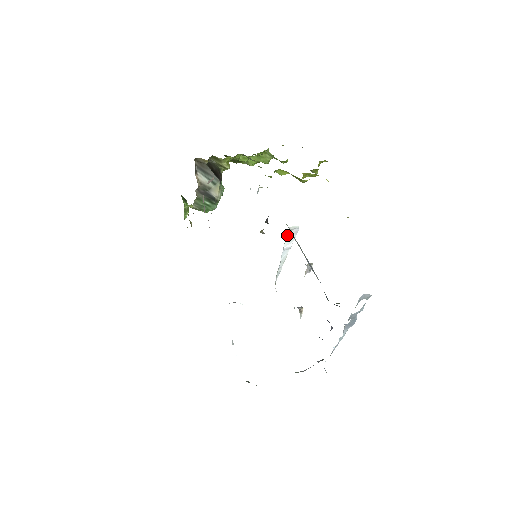
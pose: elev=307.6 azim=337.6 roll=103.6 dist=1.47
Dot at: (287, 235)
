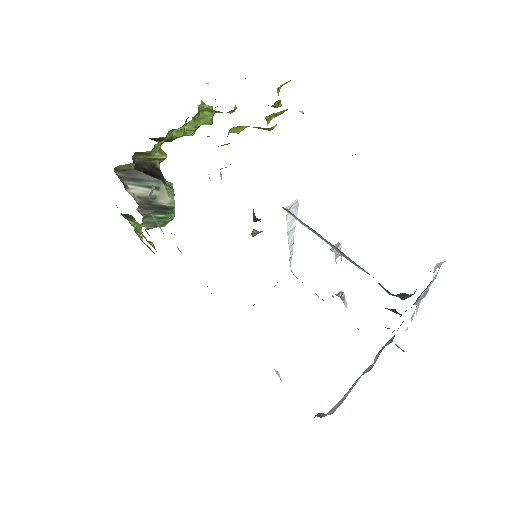
Dot at: (286, 217)
